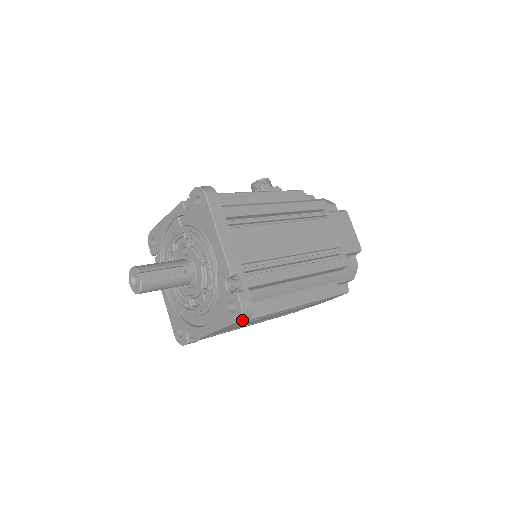
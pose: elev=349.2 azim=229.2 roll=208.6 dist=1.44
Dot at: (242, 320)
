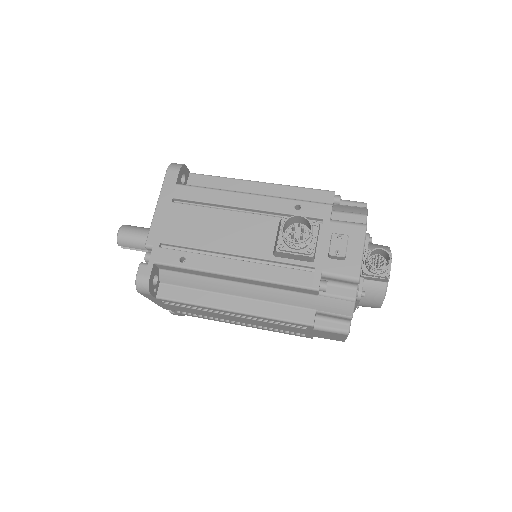
Dot at: occluded
